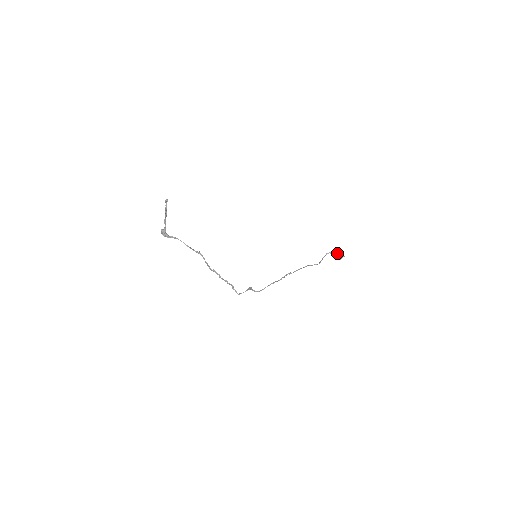
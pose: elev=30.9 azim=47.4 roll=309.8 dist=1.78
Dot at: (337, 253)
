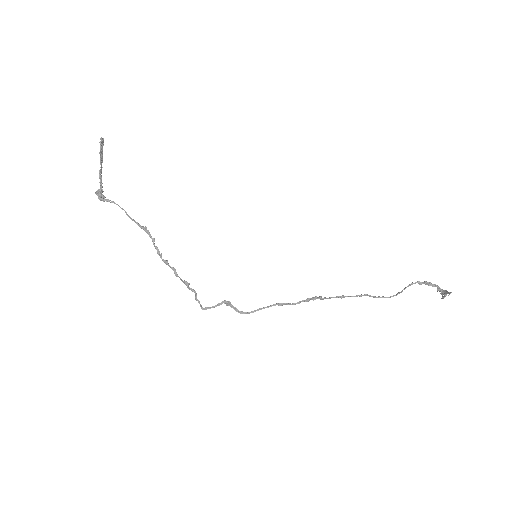
Dot at: (432, 284)
